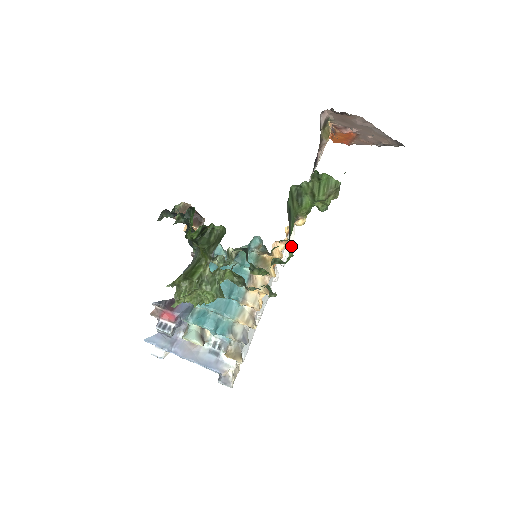
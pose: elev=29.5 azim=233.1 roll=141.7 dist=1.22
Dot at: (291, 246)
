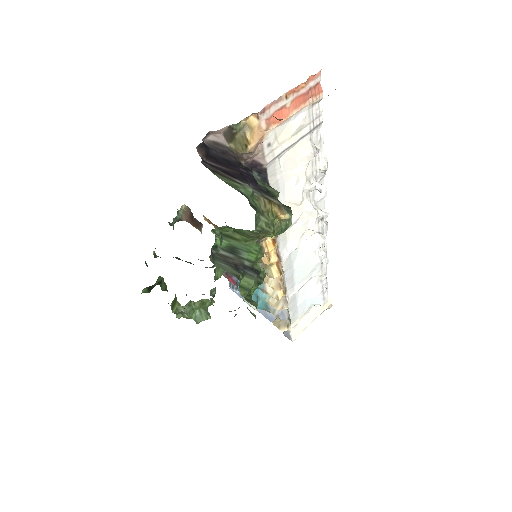
Dot at: (321, 217)
